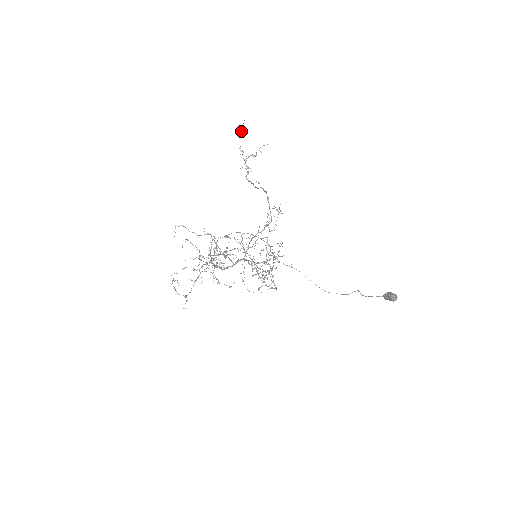
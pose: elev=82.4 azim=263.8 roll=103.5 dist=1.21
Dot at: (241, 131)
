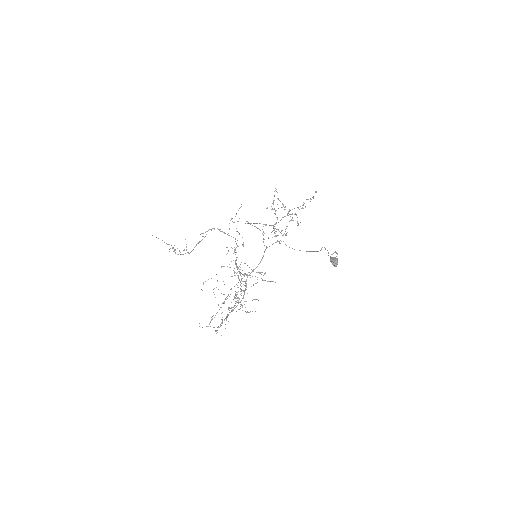
Dot at: occluded
